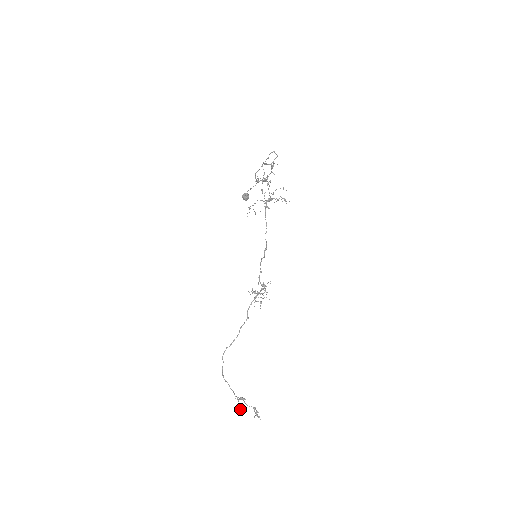
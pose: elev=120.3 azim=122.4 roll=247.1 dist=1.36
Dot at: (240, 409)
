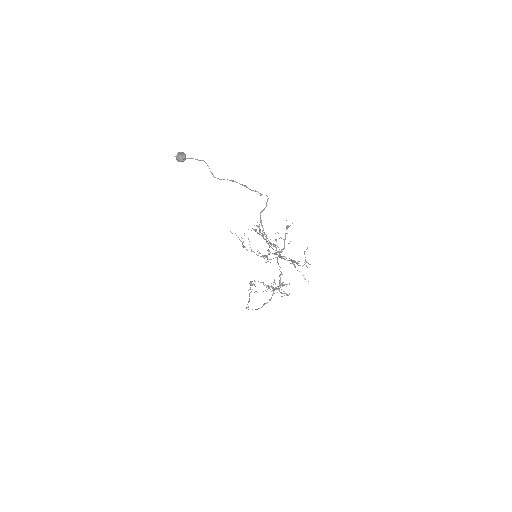
Dot at: occluded
